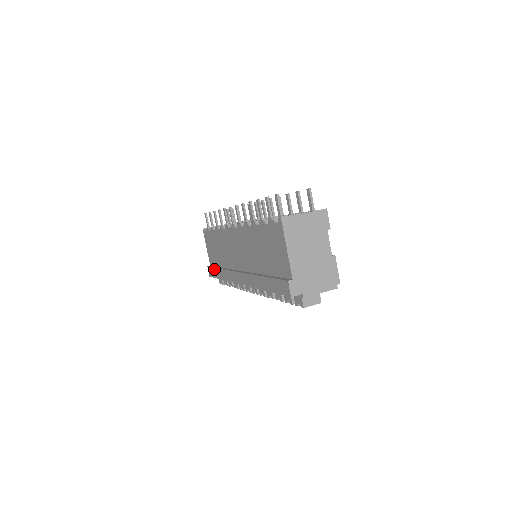
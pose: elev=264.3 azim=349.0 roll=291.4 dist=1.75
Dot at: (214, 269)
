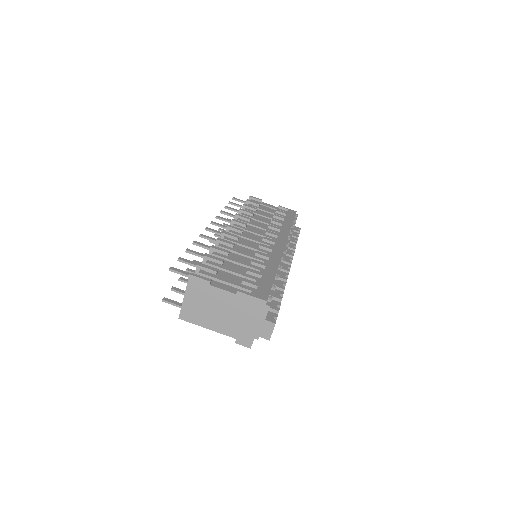
Dot at: occluded
